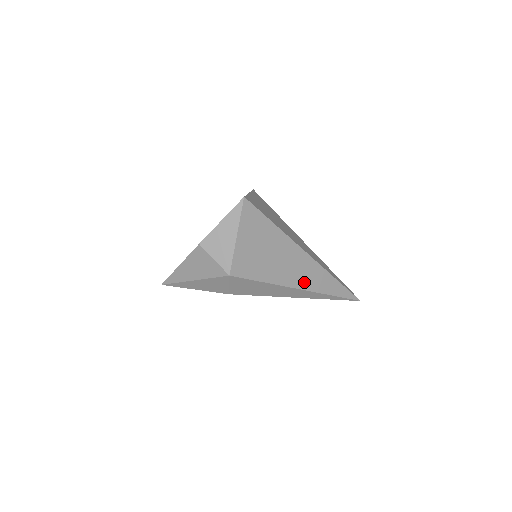
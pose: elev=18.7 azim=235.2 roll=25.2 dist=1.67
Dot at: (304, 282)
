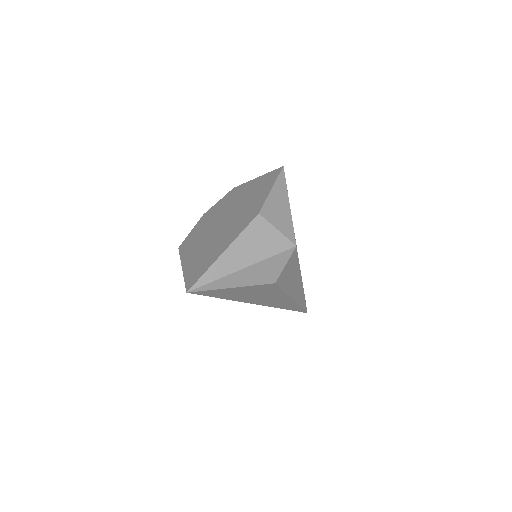
Dot at: occluded
